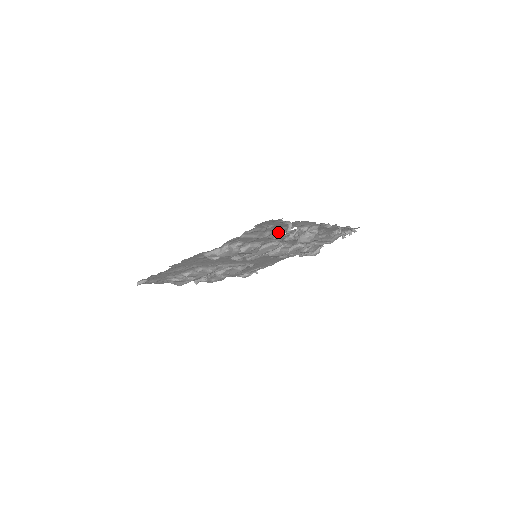
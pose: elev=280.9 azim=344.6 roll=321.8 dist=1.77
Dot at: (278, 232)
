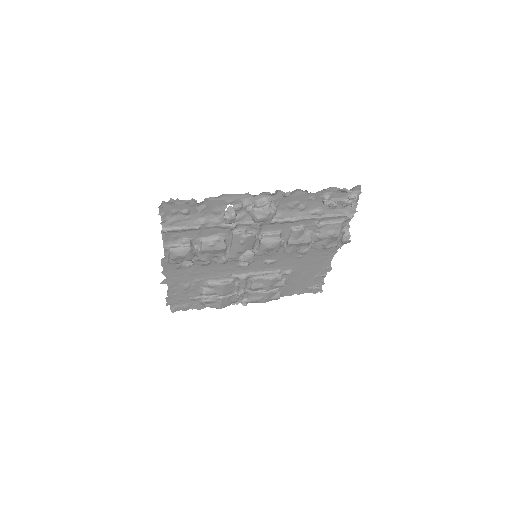
Dot at: (217, 217)
